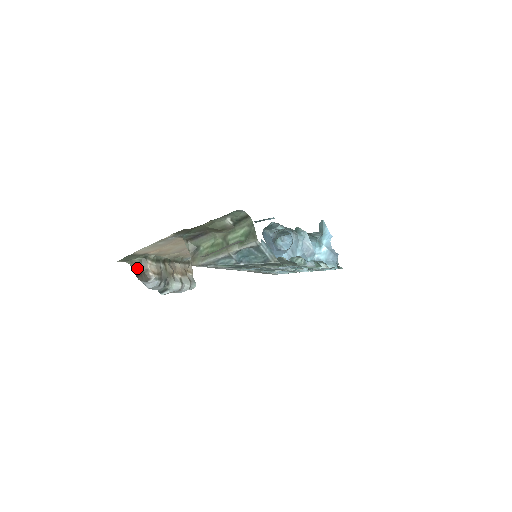
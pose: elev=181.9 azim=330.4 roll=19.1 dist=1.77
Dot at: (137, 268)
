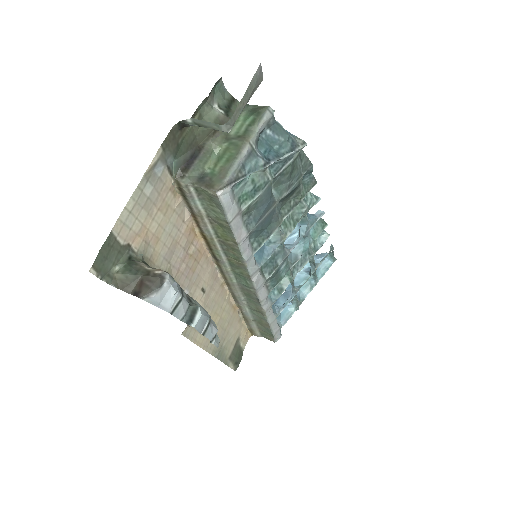
Dot at: (128, 281)
